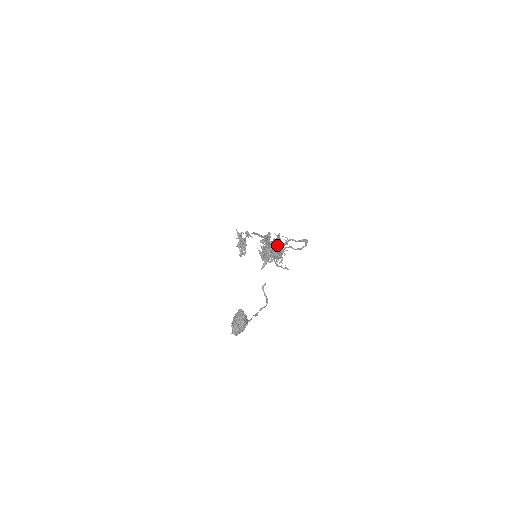
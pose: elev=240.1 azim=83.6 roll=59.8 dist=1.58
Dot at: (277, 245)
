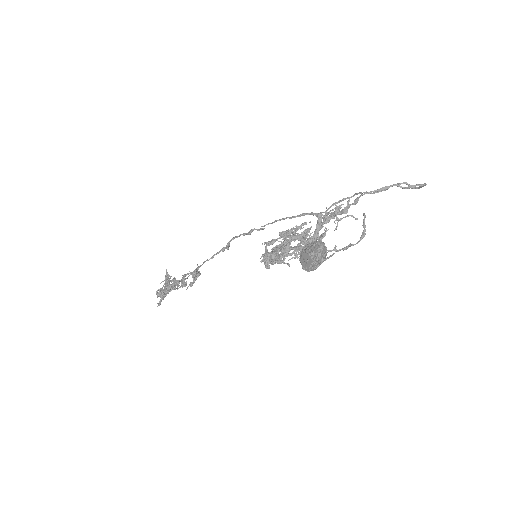
Dot at: occluded
